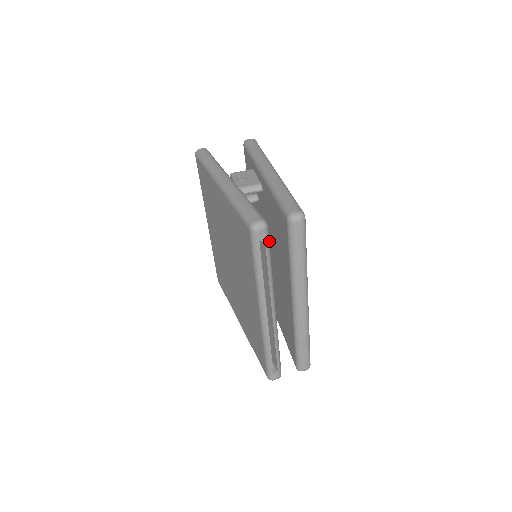
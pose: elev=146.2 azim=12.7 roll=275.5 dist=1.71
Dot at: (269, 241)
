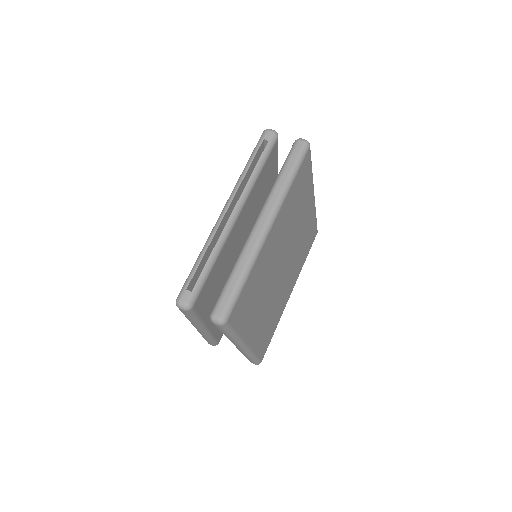
Dot at: occluded
